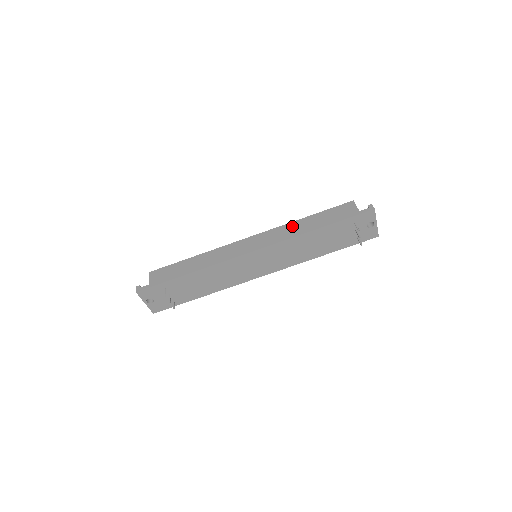
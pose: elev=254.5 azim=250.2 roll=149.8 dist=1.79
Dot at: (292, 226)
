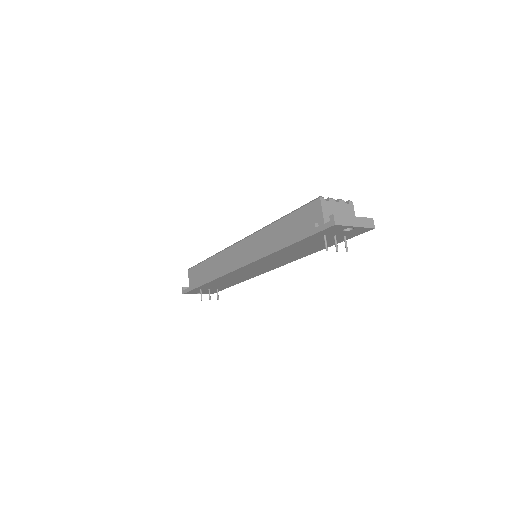
Dot at: (268, 234)
